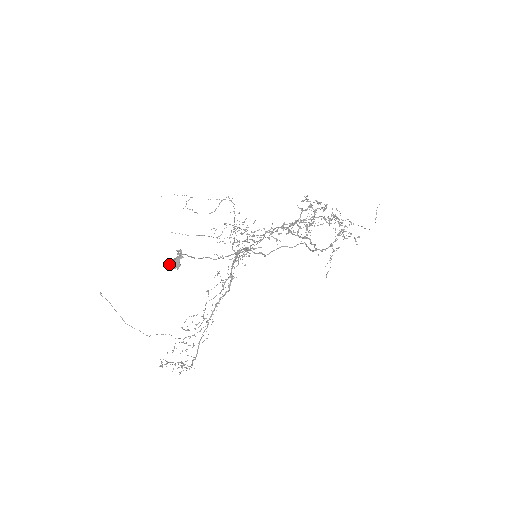
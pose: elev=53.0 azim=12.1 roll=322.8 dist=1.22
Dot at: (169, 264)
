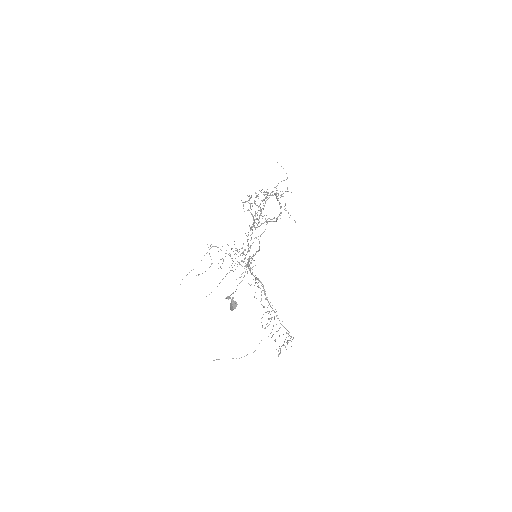
Dot at: (232, 308)
